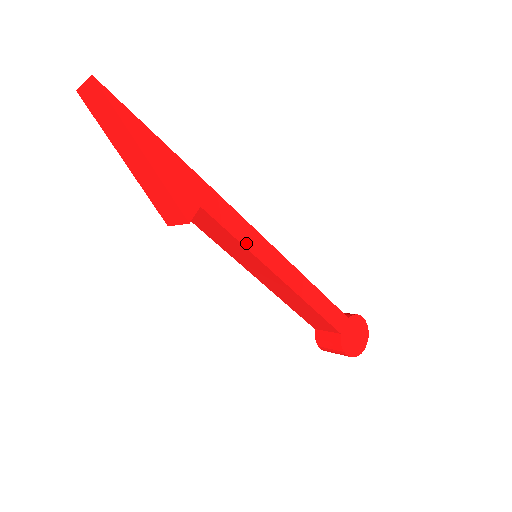
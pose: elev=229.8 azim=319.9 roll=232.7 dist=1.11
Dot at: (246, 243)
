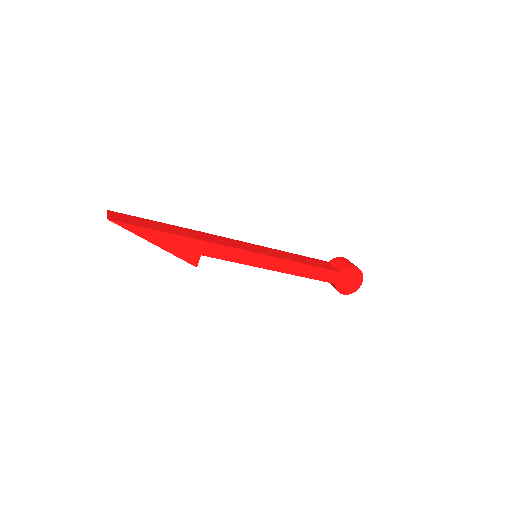
Dot at: (240, 261)
